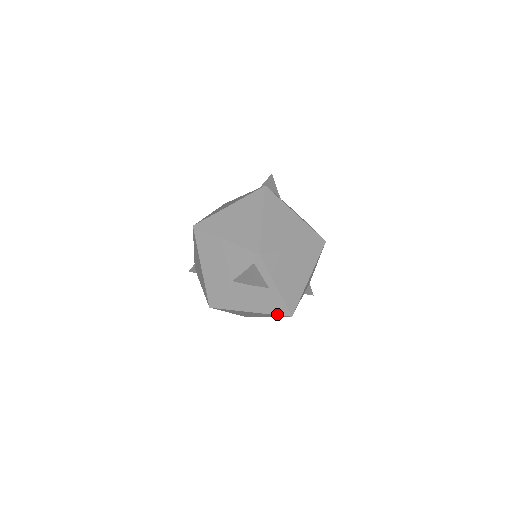
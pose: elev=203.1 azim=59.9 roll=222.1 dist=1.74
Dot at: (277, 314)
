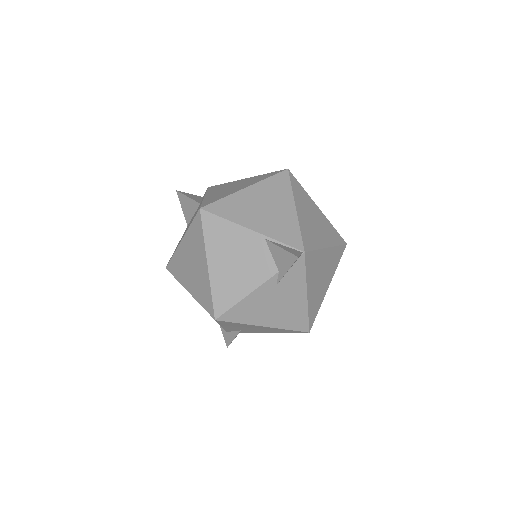
Dot at: (193, 220)
